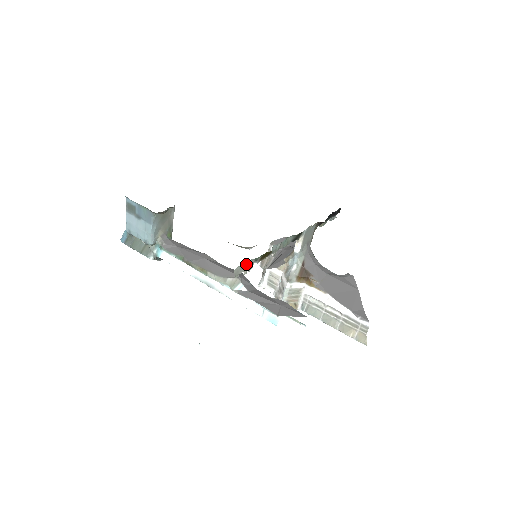
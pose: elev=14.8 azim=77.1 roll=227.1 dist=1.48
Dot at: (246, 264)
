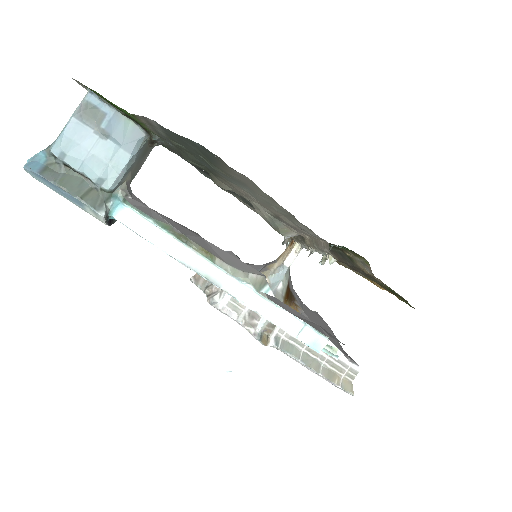
Dot at: occluded
